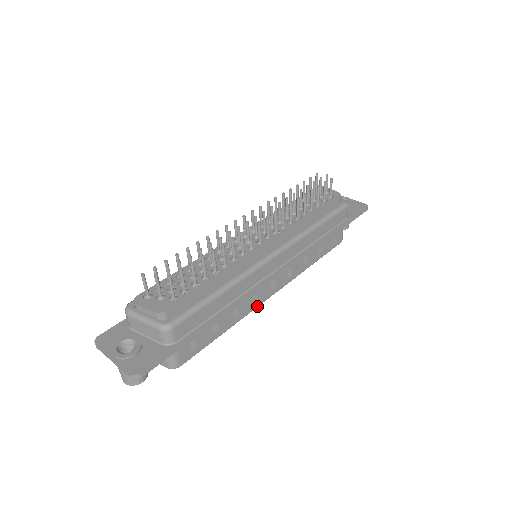
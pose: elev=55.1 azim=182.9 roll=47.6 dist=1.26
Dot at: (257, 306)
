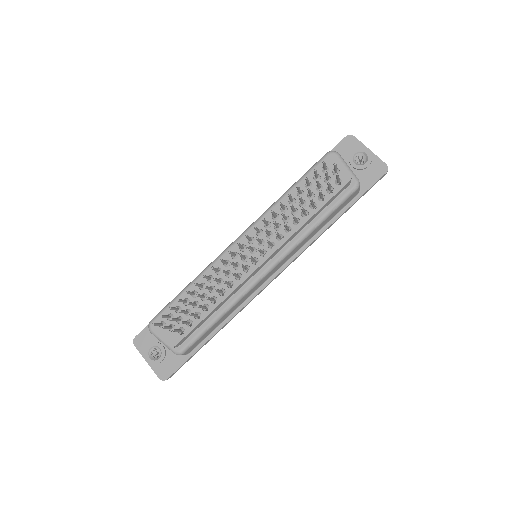
Dot at: occluded
